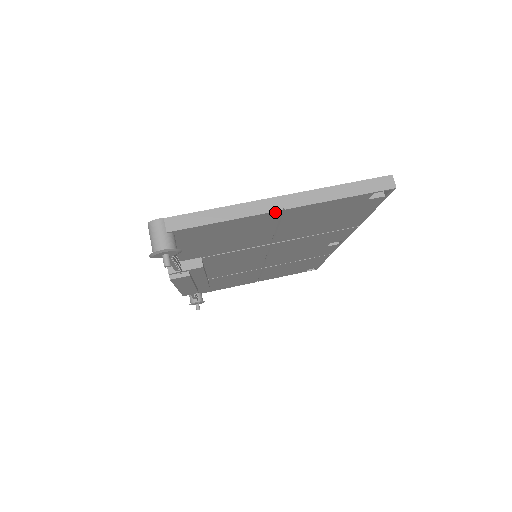
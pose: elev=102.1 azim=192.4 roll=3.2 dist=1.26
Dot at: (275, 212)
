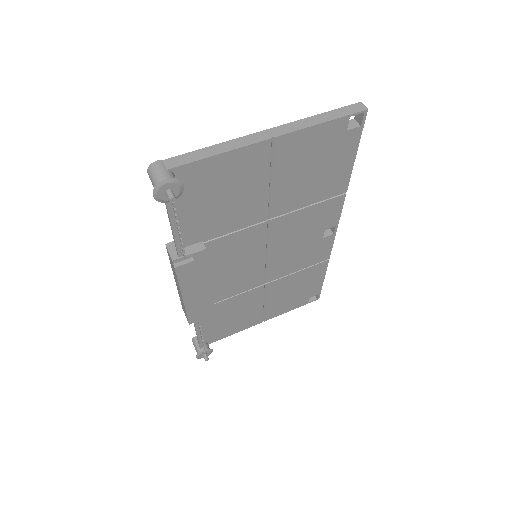
Dot at: (265, 142)
